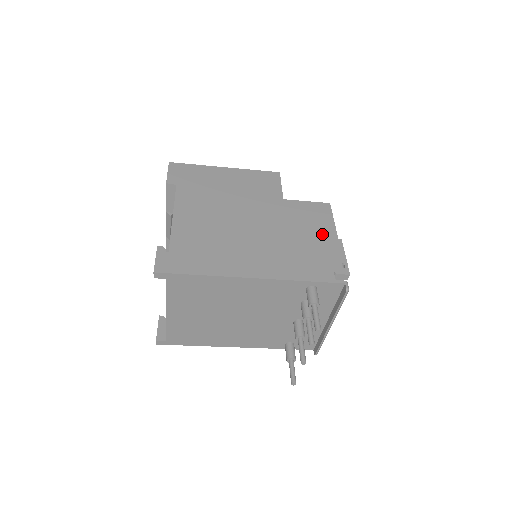
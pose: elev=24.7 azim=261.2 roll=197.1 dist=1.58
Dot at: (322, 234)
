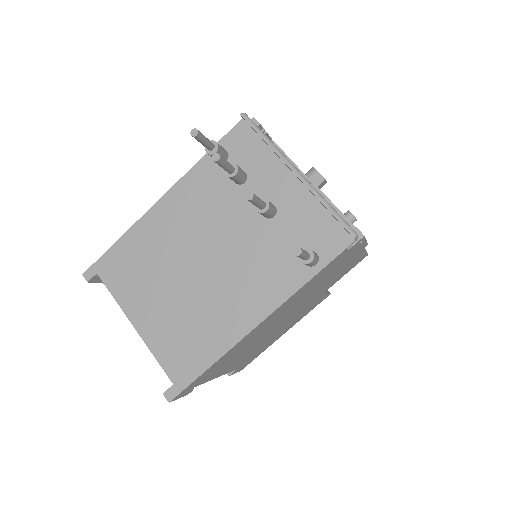
Dot at: occluded
